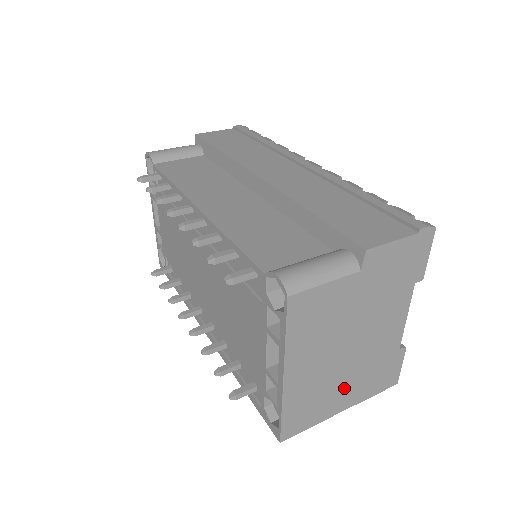
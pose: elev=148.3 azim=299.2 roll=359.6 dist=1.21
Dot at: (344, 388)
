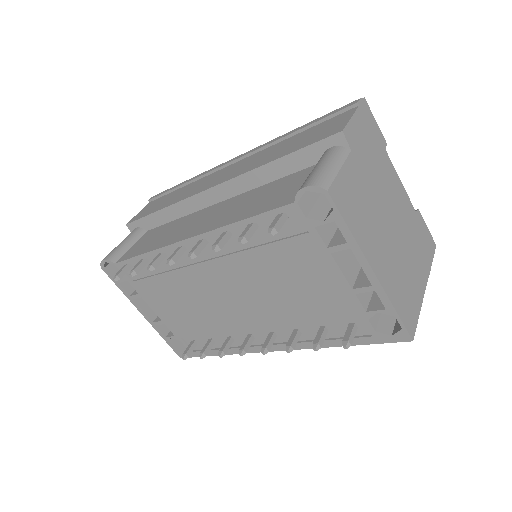
Dot at: (412, 265)
